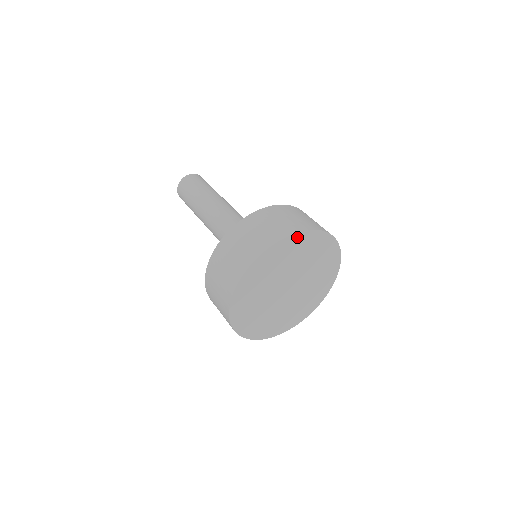
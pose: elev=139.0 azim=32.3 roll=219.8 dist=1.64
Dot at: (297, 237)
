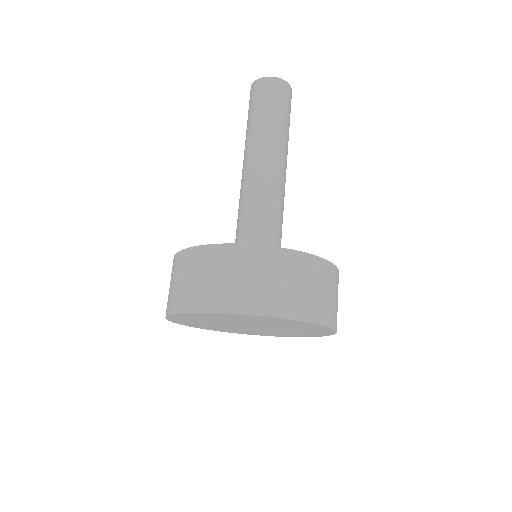
Dot at: (326, 328)
